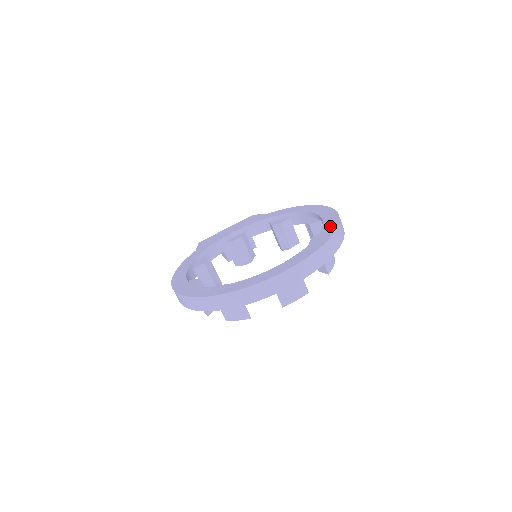
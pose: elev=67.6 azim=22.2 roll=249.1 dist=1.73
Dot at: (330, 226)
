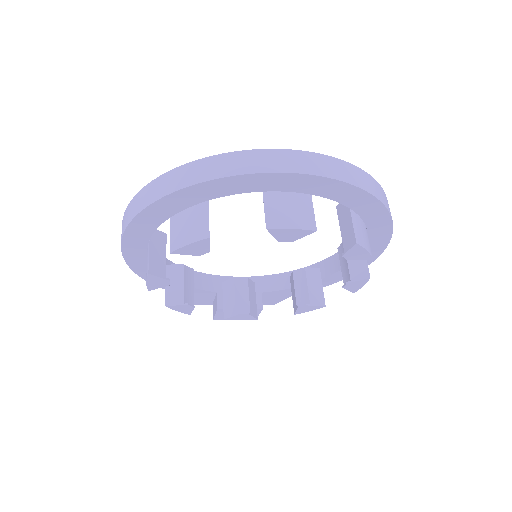
Dot at: occluded
